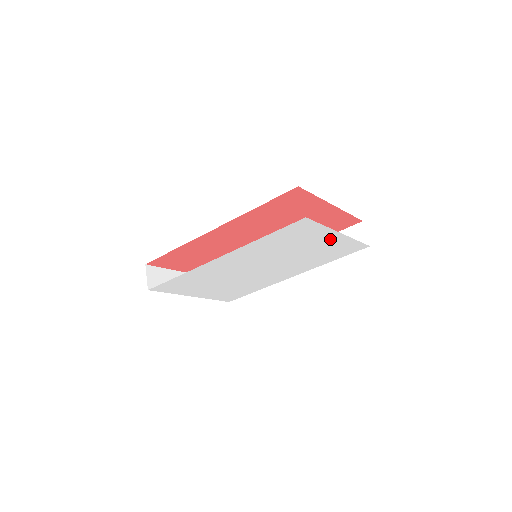
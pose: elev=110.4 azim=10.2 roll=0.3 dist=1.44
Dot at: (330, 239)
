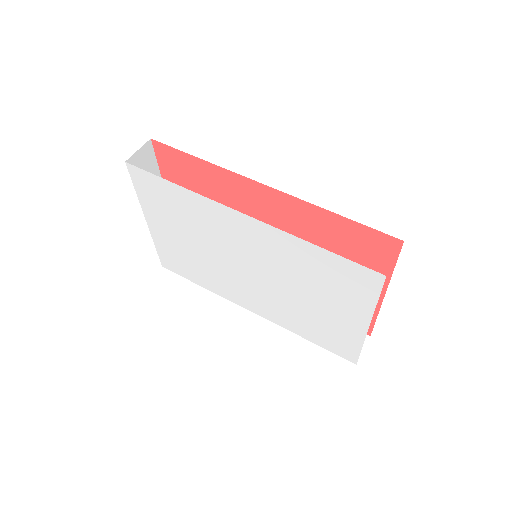
Dot at: (350, 320)
